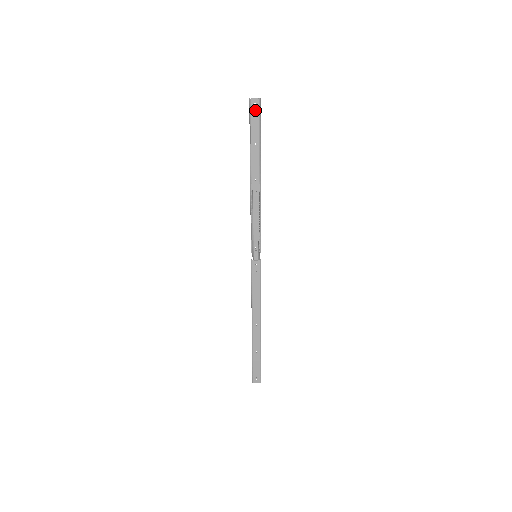
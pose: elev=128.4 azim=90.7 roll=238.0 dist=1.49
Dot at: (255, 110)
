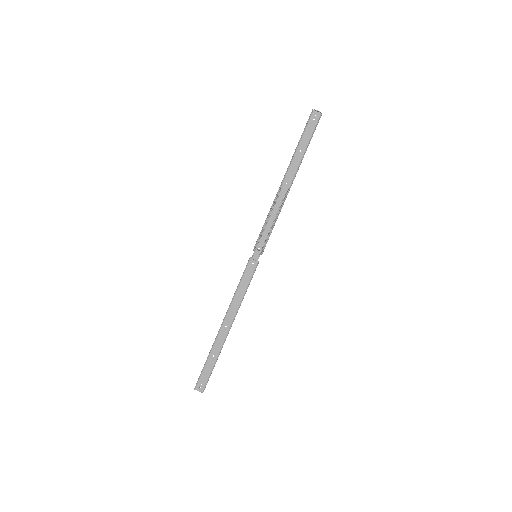
Dot at: (313, 121)
